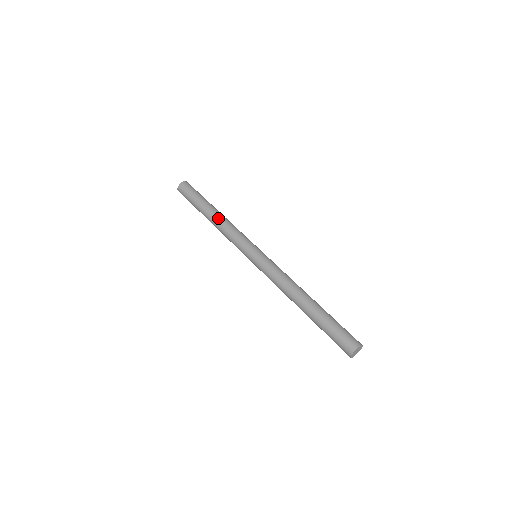
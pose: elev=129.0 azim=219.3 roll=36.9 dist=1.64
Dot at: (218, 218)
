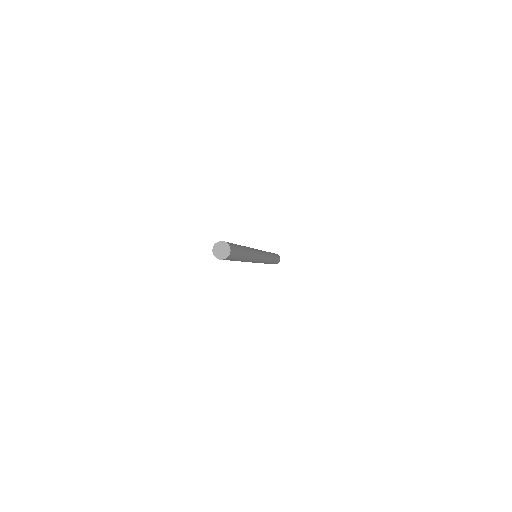
Dot at: (270, 253)
